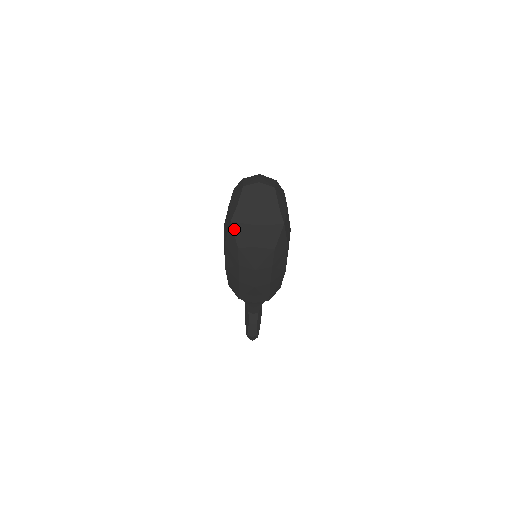
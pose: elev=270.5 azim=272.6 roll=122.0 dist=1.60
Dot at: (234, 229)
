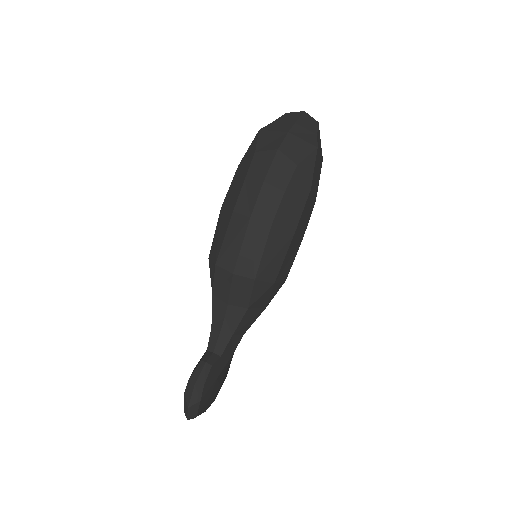
Dot at: (260, 136)
